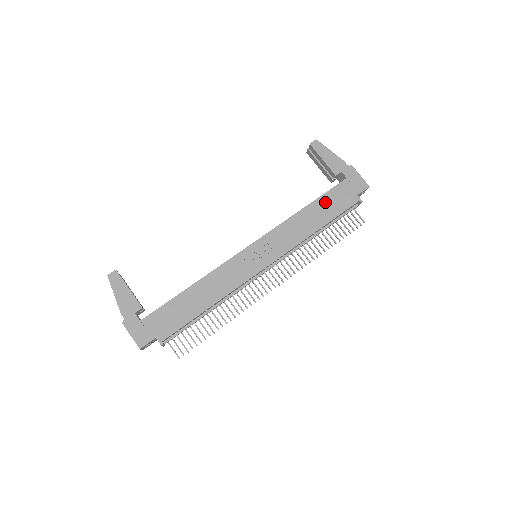
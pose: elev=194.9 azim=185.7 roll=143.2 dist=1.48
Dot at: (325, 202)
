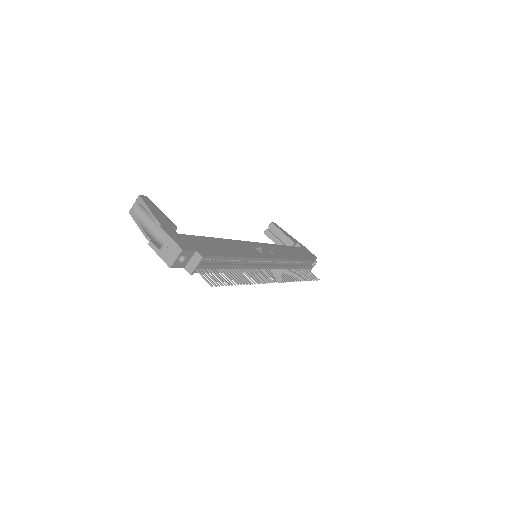
Dot at: (295, 250)
